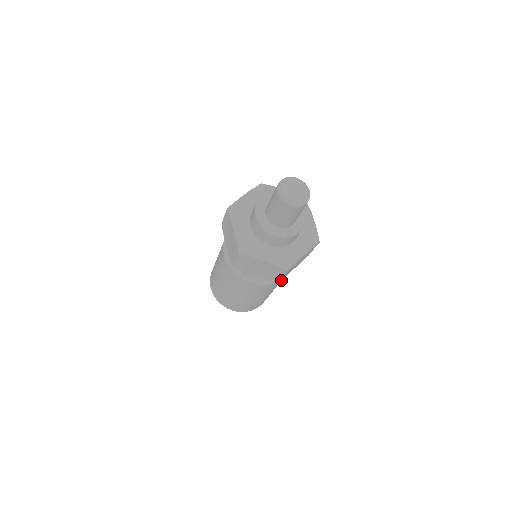
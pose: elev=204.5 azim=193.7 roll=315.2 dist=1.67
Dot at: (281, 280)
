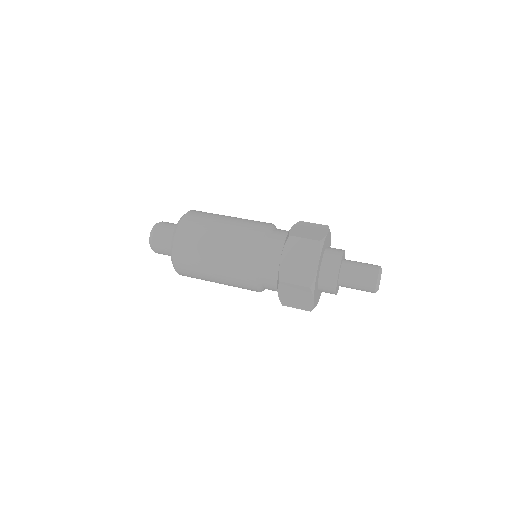
Dot at: occluded
